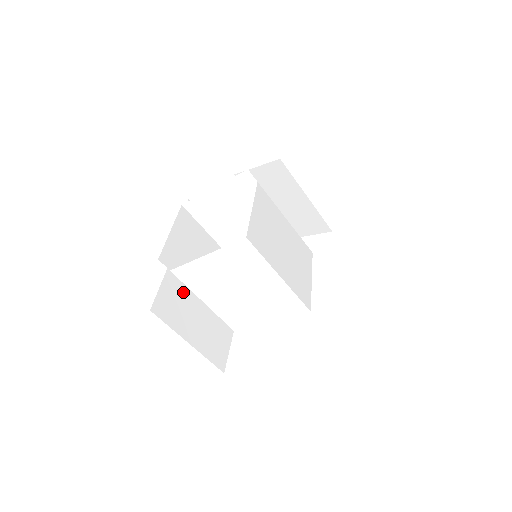
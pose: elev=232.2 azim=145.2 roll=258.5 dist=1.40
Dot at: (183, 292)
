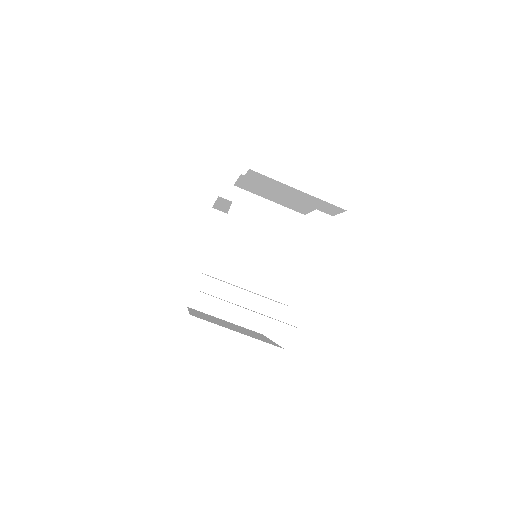
Dot at: (218, 282)
